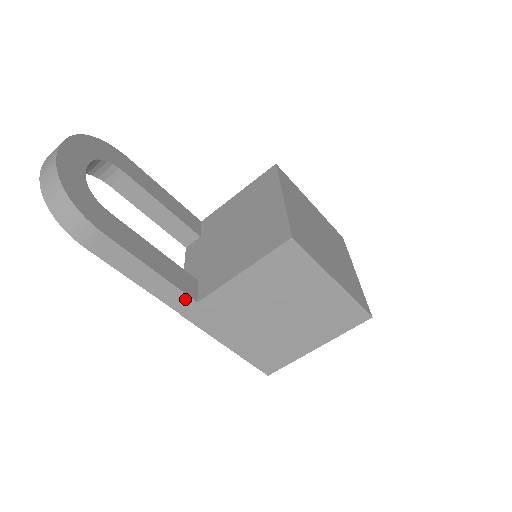
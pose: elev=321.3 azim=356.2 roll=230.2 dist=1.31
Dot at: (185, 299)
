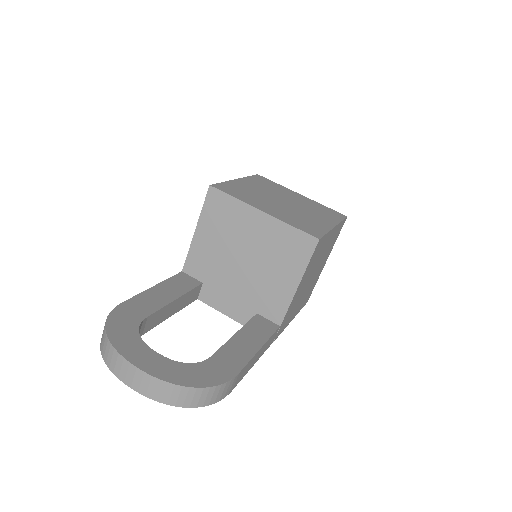
Dot at: (275, 334)
